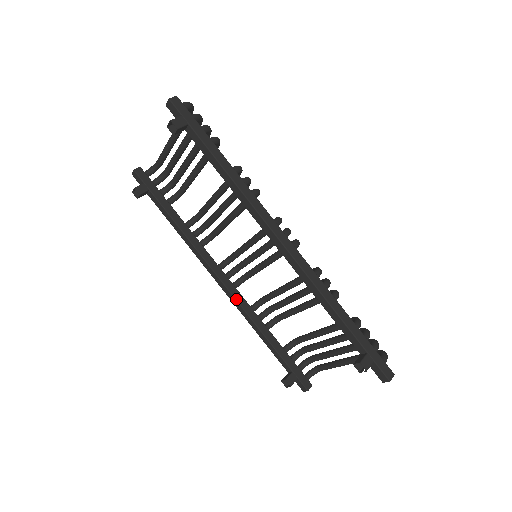
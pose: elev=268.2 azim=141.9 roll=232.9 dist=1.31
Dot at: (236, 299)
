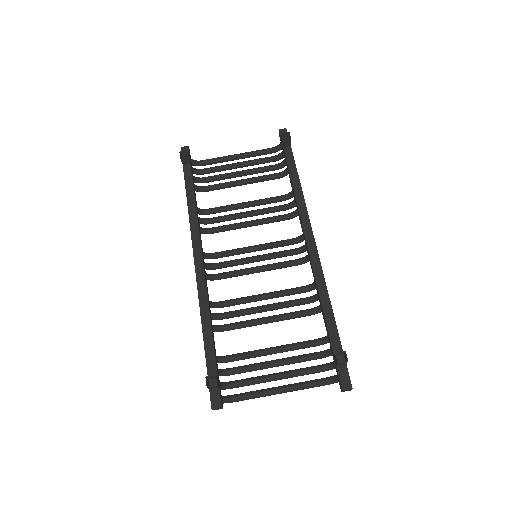
Dot at: (206, 280)
